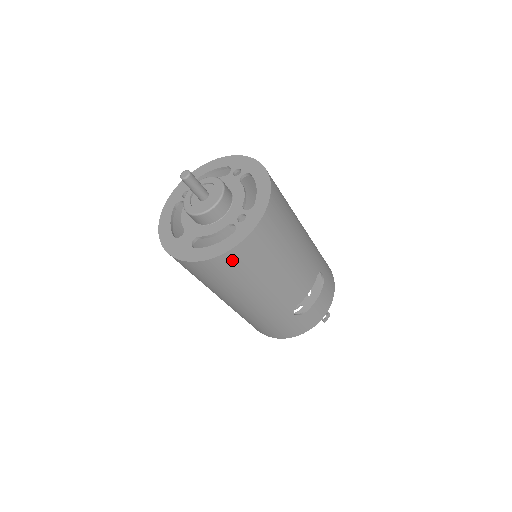
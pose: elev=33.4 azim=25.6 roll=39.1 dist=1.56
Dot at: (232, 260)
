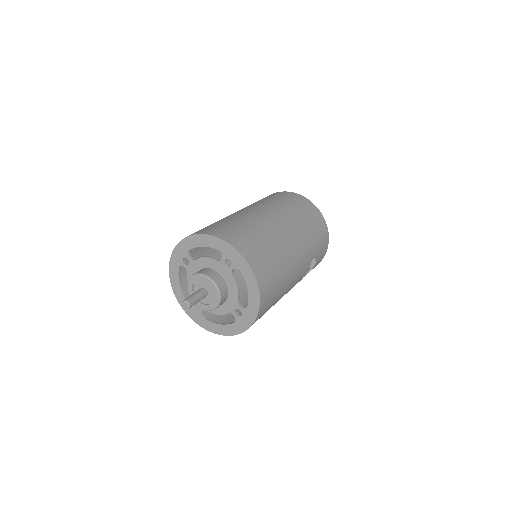
Dot at: occluded
